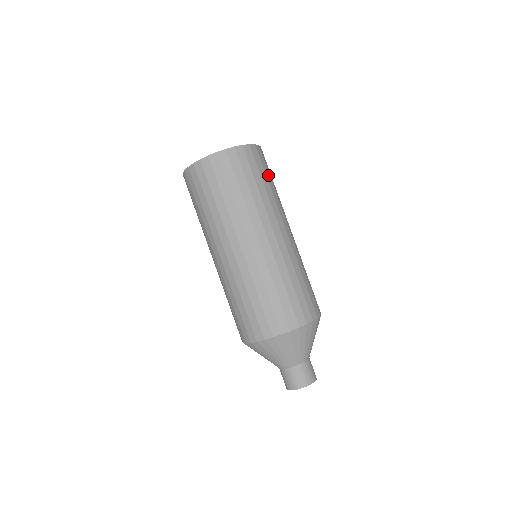
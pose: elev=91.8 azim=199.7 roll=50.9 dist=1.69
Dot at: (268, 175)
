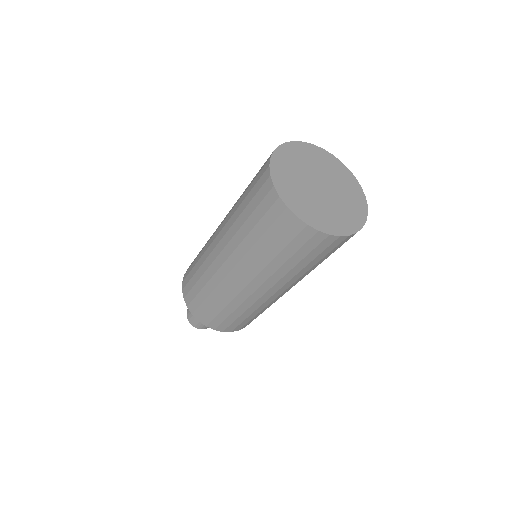
Dot at: occluded
